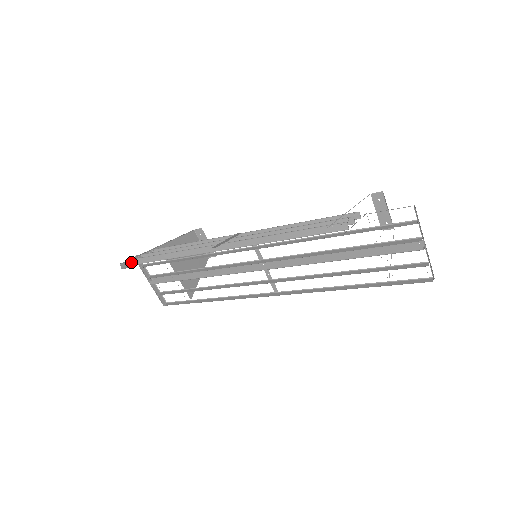
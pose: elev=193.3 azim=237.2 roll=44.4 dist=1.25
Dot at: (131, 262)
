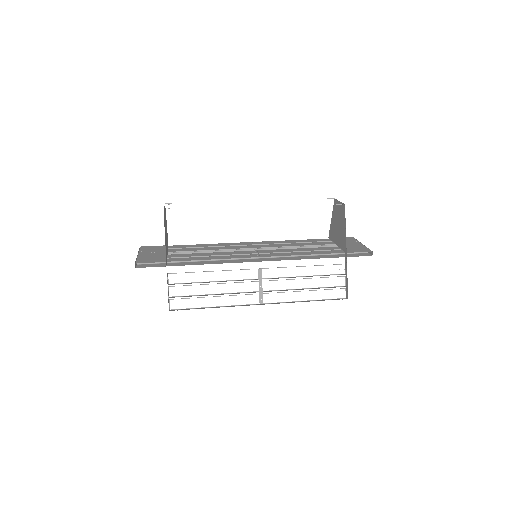
Dot at: (169, 300)
